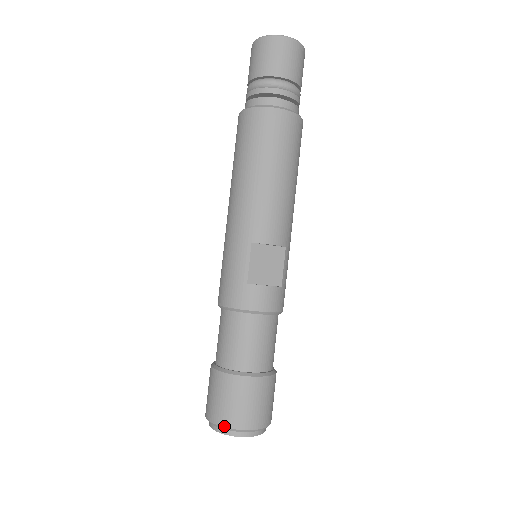
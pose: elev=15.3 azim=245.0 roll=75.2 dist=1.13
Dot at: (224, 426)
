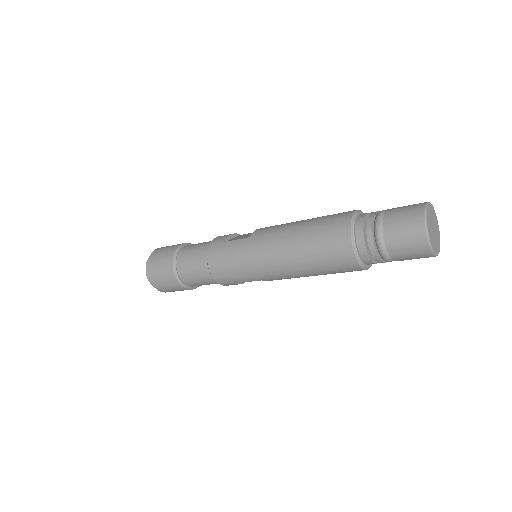
Dot at: (158, 290)
